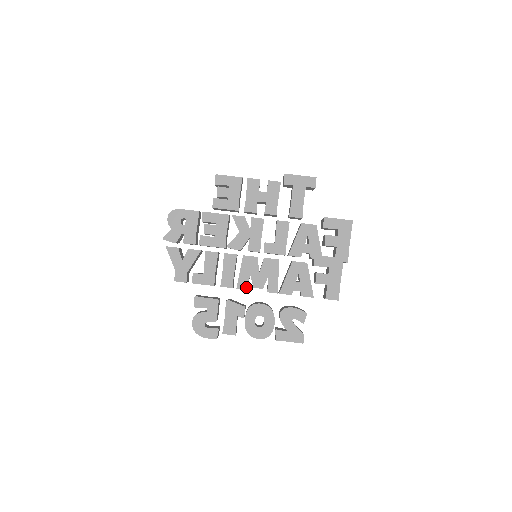
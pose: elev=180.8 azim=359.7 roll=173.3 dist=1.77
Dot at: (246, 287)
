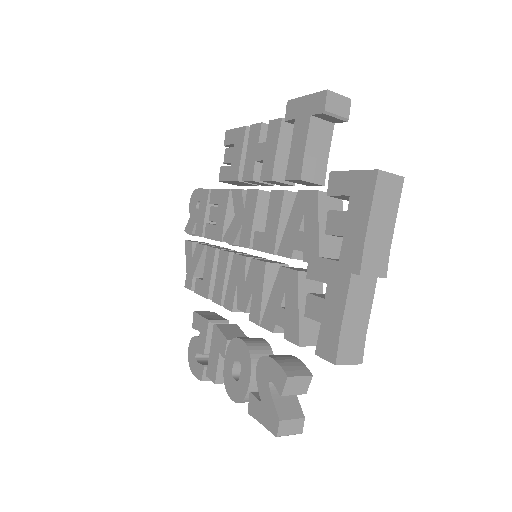
Dot at: (231, 306)
